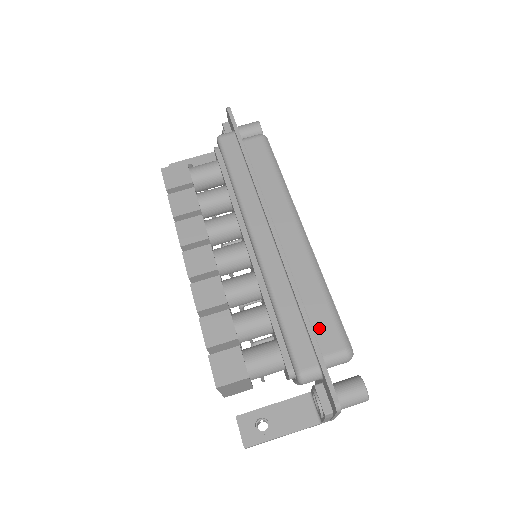
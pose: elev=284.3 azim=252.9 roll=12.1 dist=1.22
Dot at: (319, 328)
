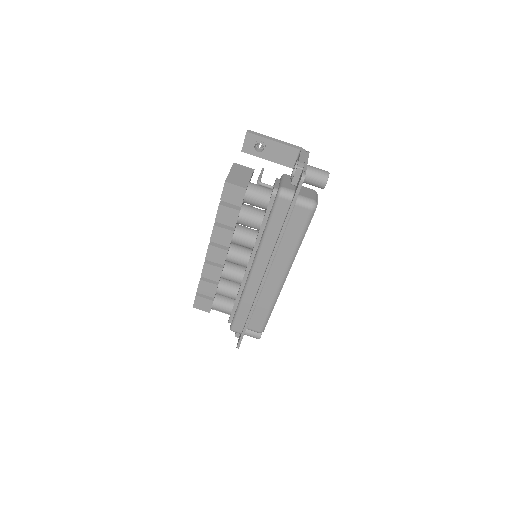
Dot at: (254, 320)
